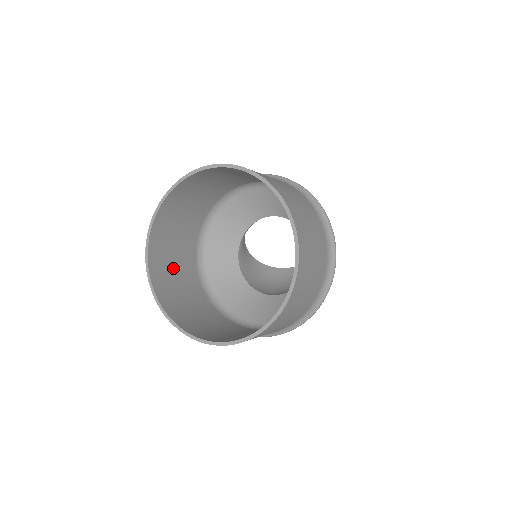
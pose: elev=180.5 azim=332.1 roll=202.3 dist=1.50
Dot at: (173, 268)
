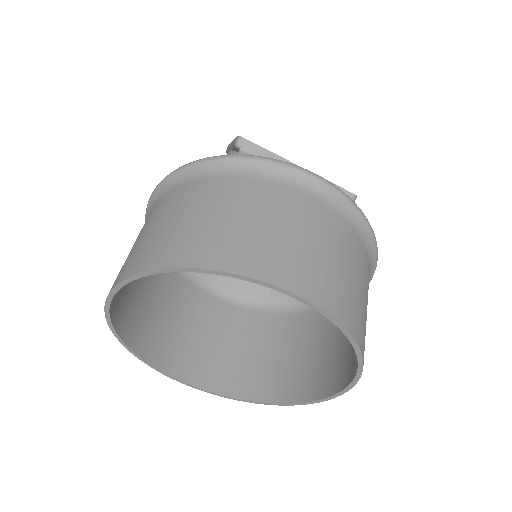
Dot at: occluded
